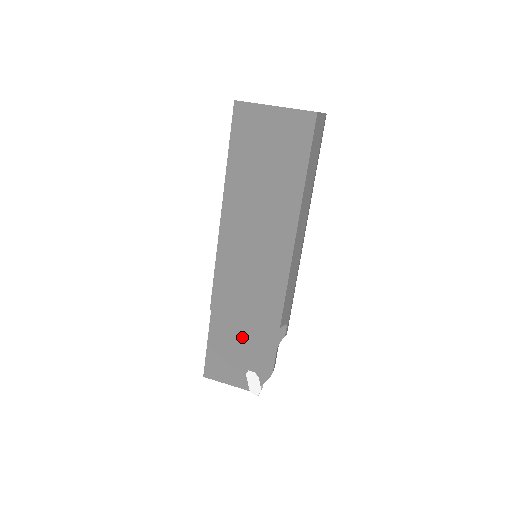
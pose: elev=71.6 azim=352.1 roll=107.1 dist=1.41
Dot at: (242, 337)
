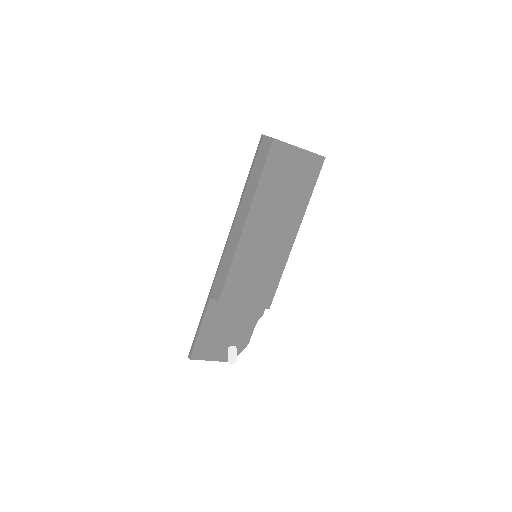
Dot at: (231, 320)
